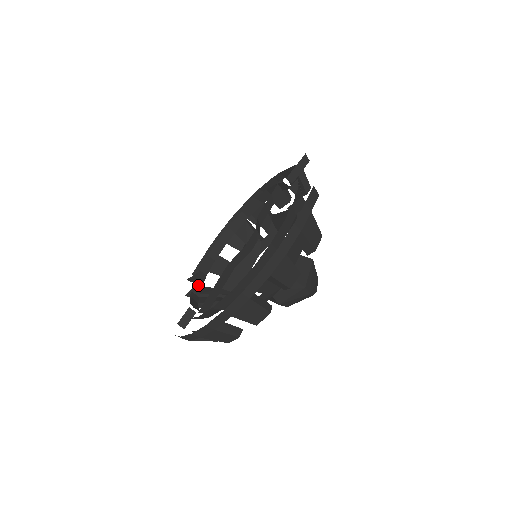
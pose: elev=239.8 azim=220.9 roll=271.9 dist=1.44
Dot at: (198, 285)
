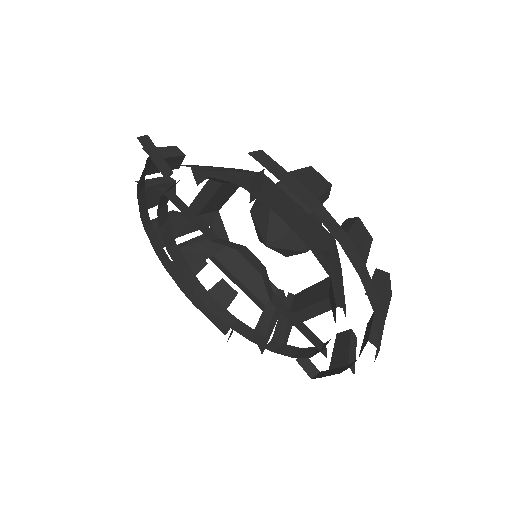
Dot at: (252, 335)
